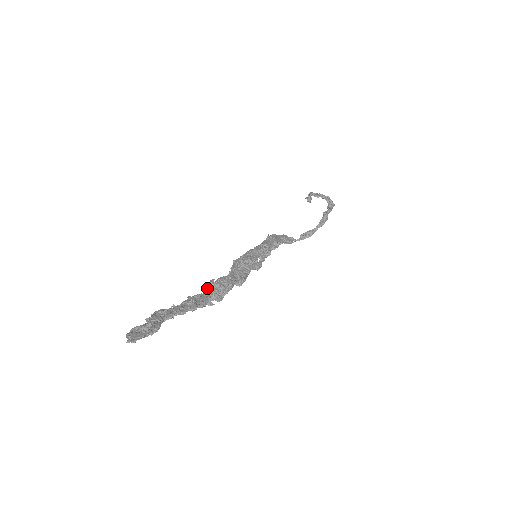
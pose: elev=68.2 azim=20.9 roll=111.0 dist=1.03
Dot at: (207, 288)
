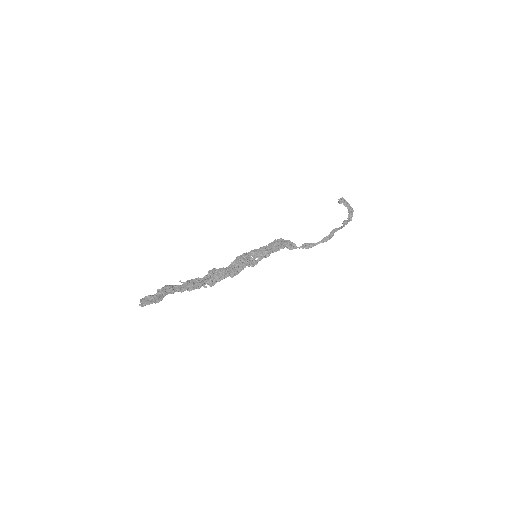
Dot at: (209, 272)
